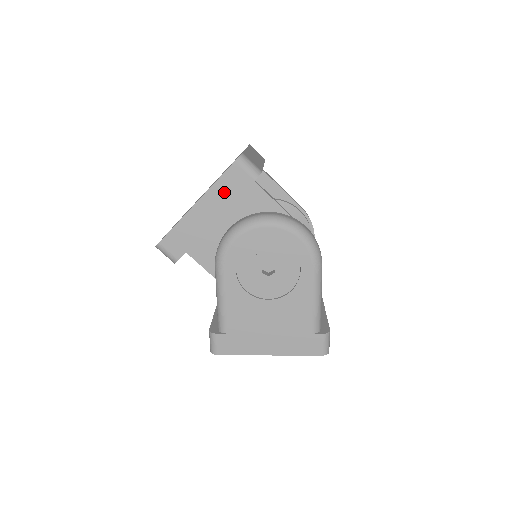
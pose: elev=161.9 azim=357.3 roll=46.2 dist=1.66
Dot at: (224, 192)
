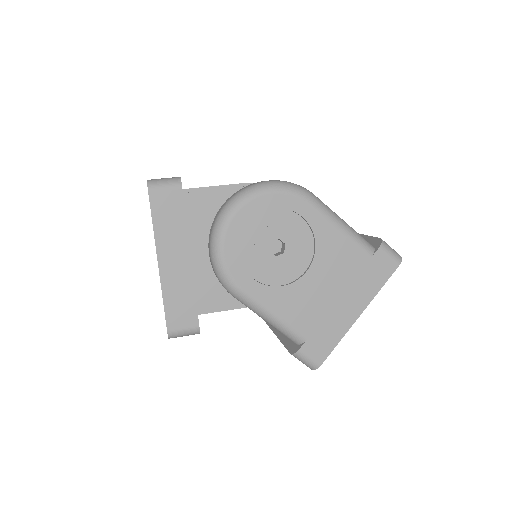
Dot at: (169, 227)
